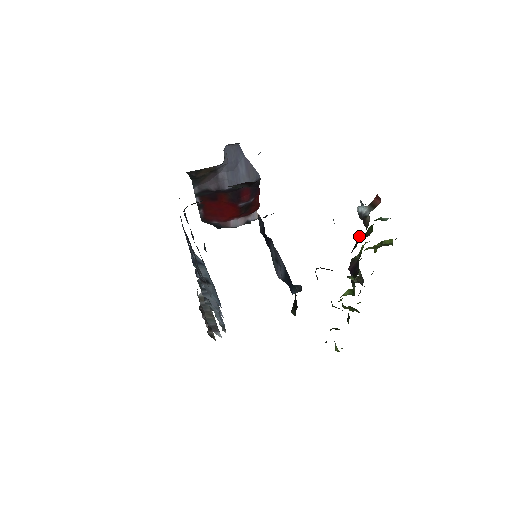
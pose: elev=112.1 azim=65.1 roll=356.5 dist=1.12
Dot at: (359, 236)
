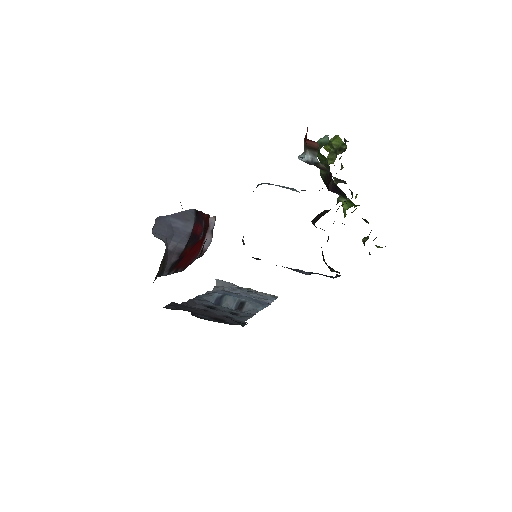
Dot at: (320, 173)
